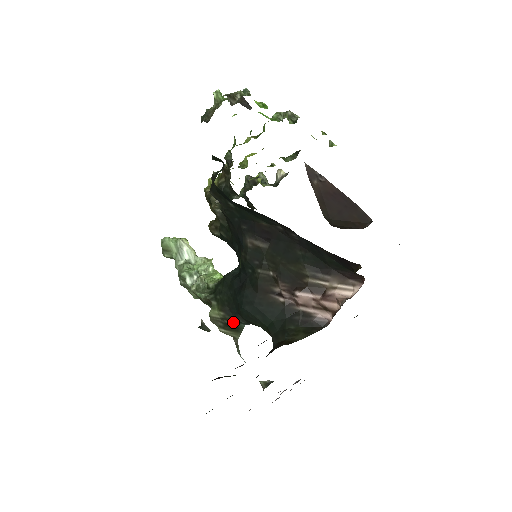
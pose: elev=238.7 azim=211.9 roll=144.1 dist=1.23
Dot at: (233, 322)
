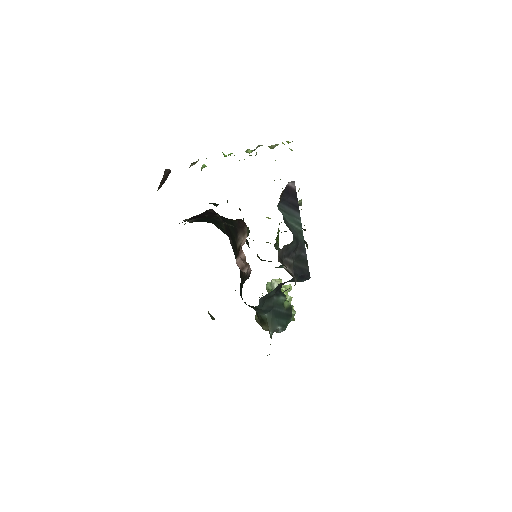
Dot at: (258, 316)
